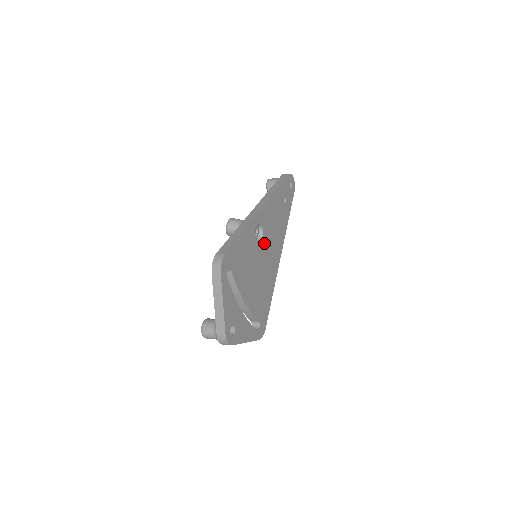
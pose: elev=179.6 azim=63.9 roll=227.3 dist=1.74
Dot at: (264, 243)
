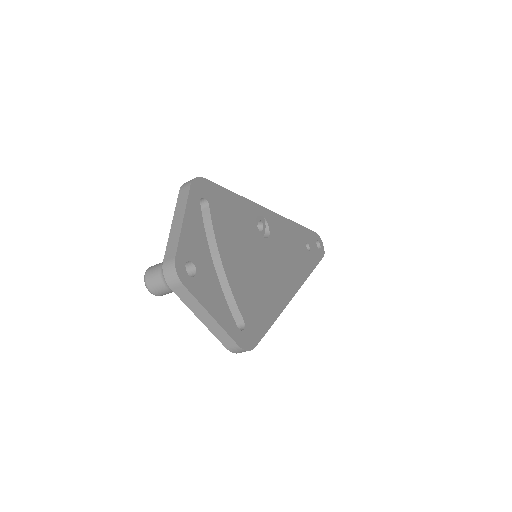
Dot at: (269, 246)
